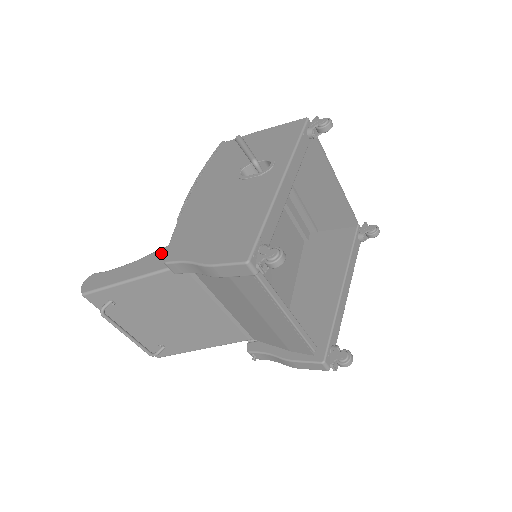
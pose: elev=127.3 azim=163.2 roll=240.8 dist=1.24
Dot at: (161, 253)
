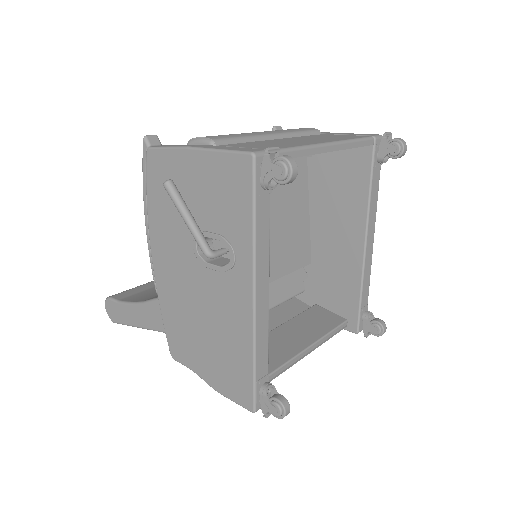
Dot at: occluded
